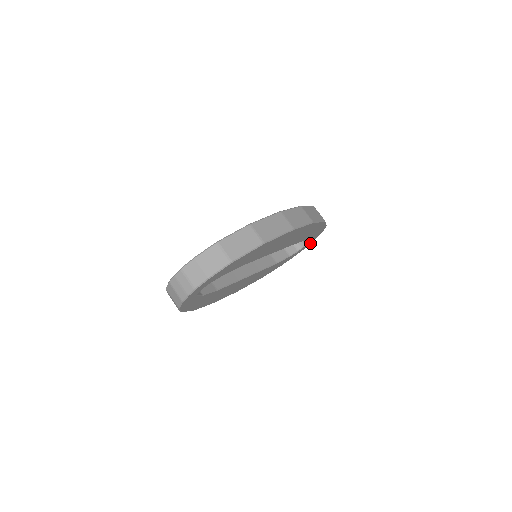
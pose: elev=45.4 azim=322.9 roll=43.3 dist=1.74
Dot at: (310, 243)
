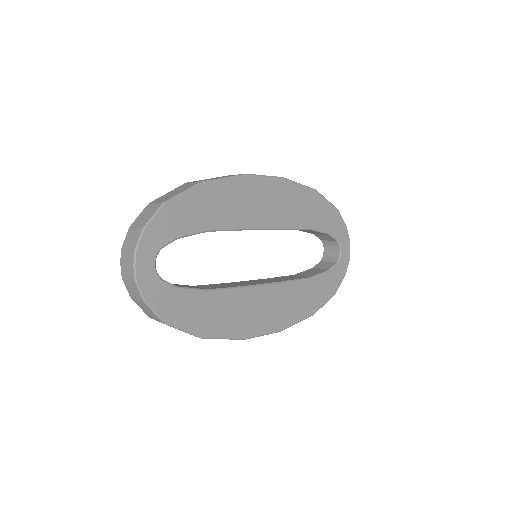
Dot at: (348, 251)
